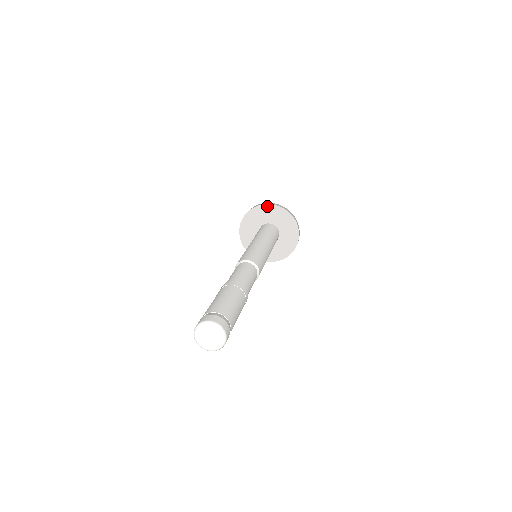
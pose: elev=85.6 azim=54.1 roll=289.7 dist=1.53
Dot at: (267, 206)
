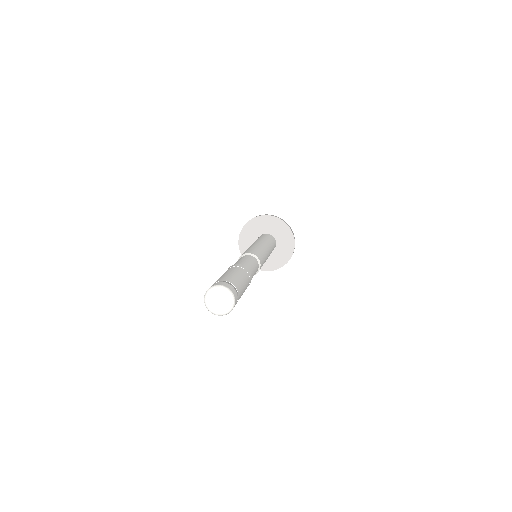
Dot at: (256, 219)
